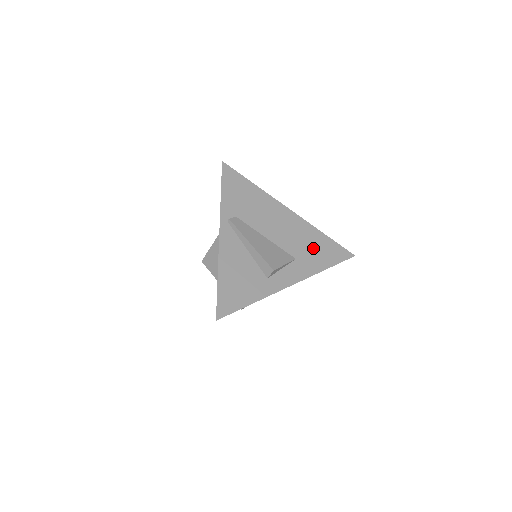
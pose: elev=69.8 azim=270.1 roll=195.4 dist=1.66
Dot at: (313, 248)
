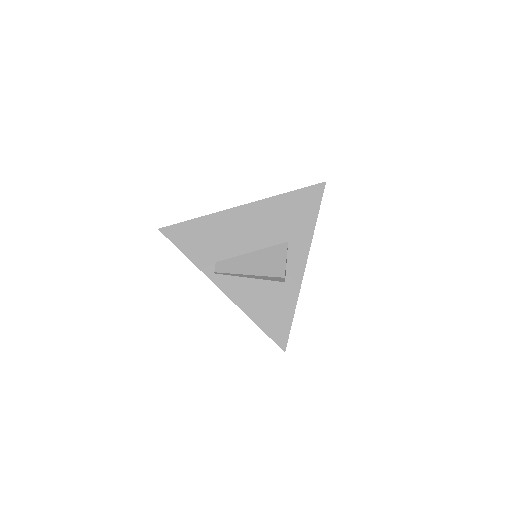
Dot at: (291, 216)
